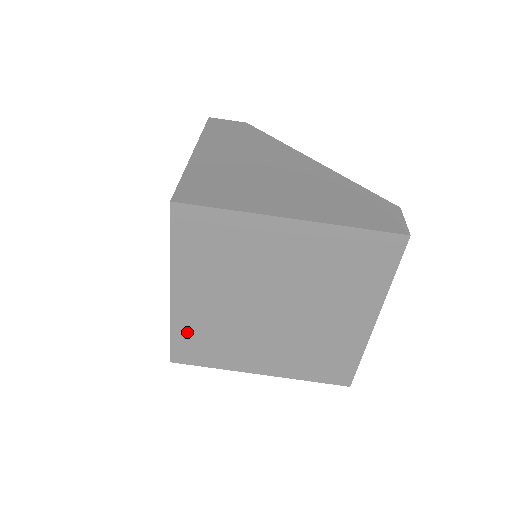
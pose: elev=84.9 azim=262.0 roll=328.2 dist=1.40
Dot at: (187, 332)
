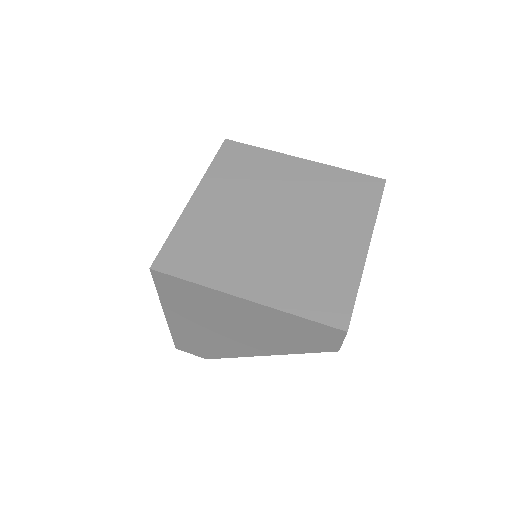
Dot at: (187, 235)
